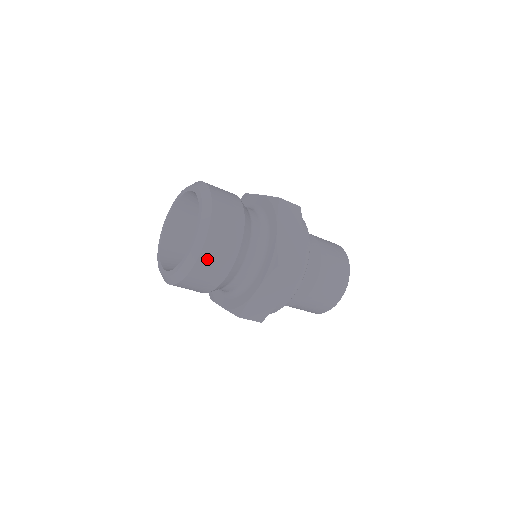
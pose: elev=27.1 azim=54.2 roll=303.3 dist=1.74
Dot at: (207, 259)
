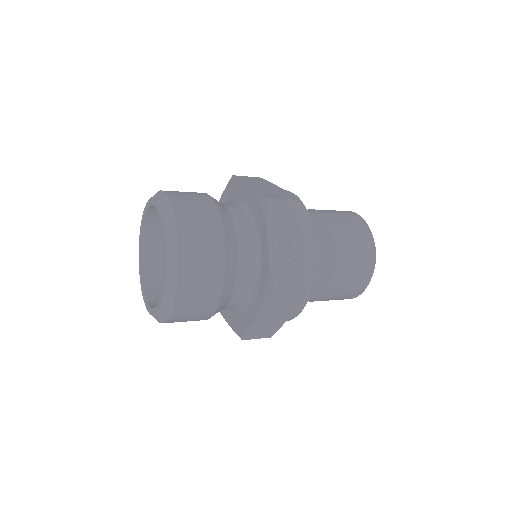
Dot at: occluded
